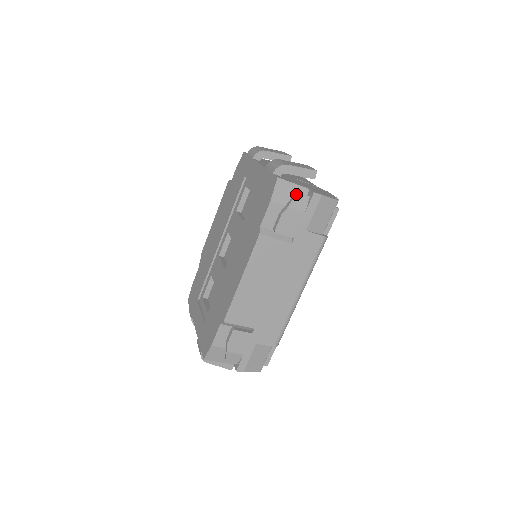
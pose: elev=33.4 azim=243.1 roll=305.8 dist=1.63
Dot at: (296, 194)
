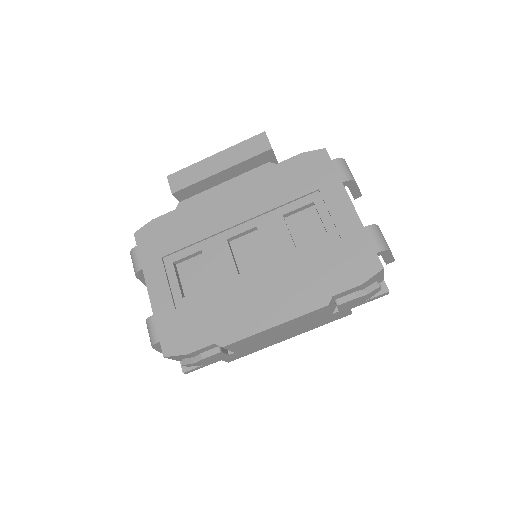
Dot at: (379, 287)
